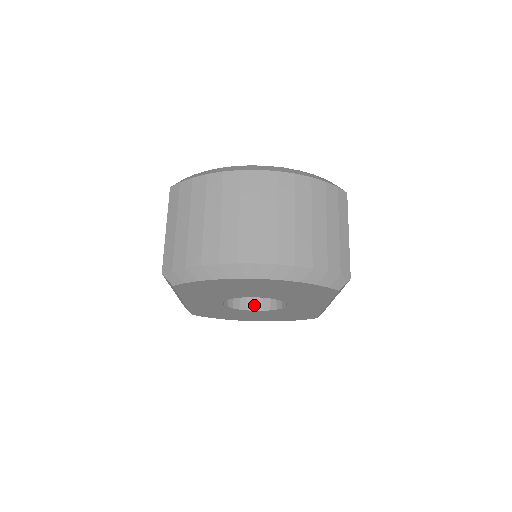
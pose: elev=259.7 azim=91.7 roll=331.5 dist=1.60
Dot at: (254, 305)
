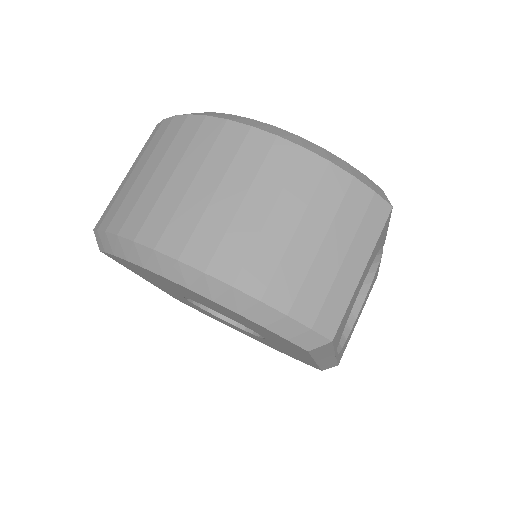
Dot at: occluded
